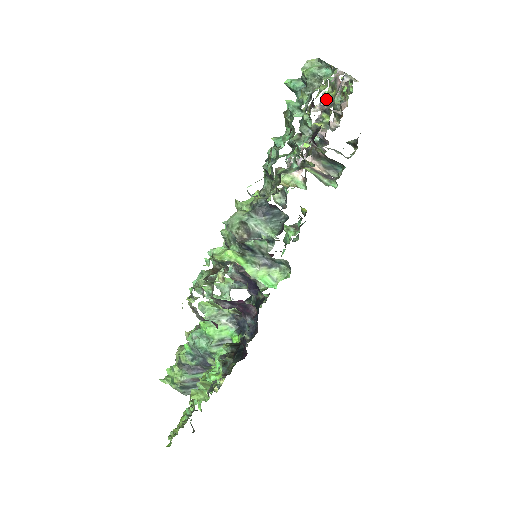
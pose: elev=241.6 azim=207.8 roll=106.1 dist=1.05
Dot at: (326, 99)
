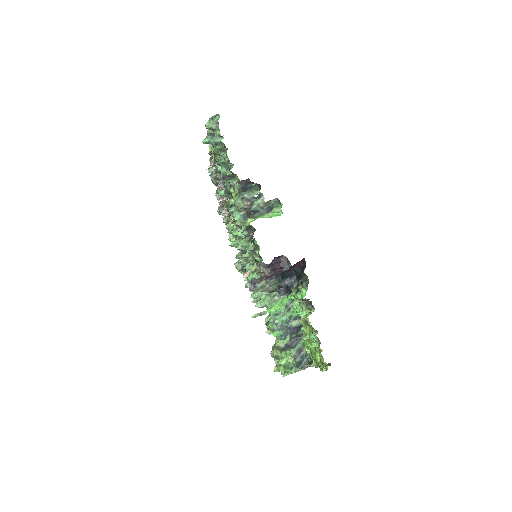
Dot at: occluded
